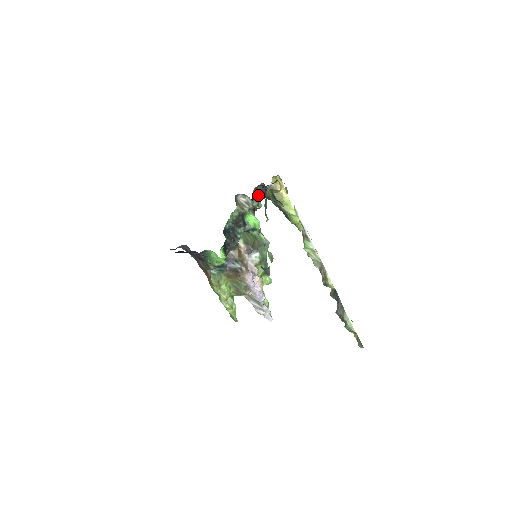
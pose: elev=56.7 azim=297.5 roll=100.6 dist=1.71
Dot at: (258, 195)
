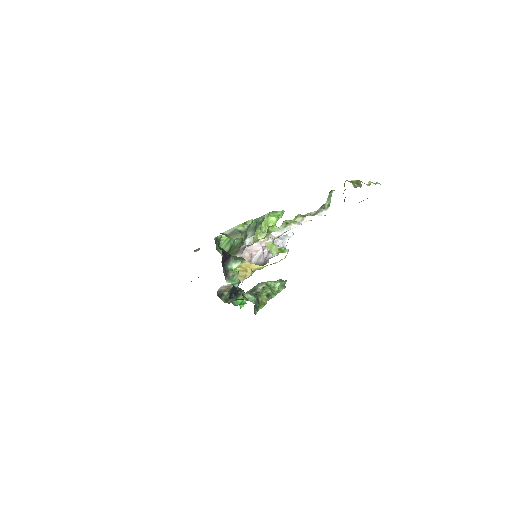
Dot at: (237, 287)
